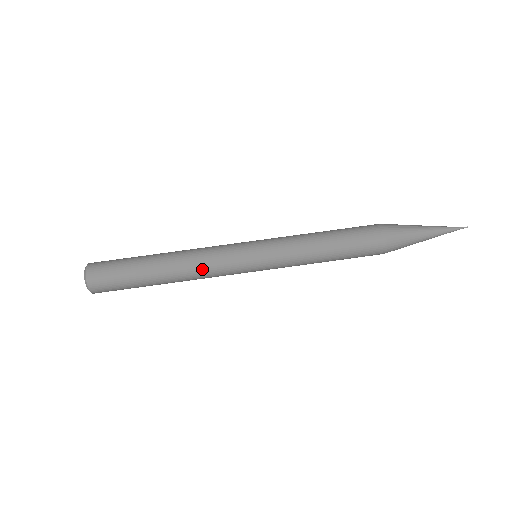
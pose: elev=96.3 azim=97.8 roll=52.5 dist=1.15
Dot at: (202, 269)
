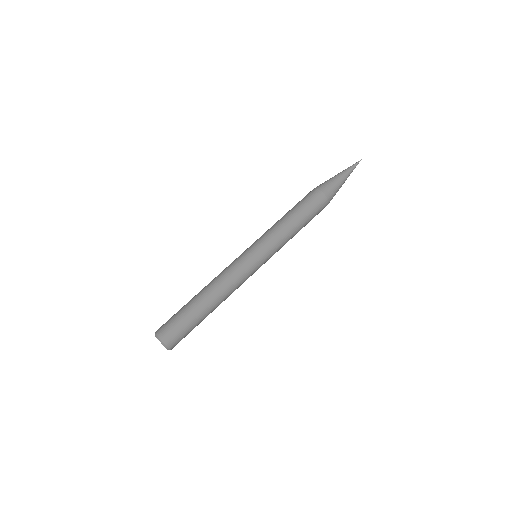
Dot at: (233, 287)
